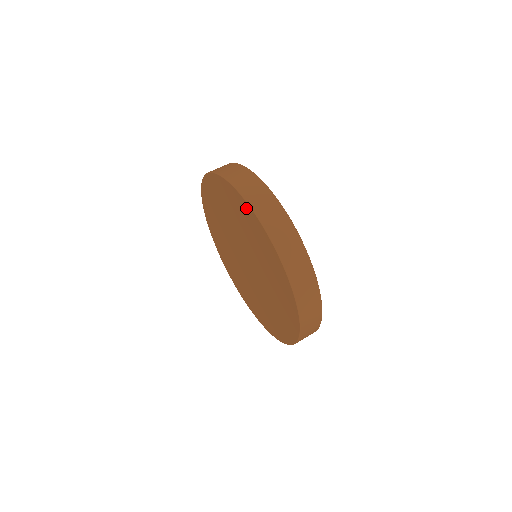
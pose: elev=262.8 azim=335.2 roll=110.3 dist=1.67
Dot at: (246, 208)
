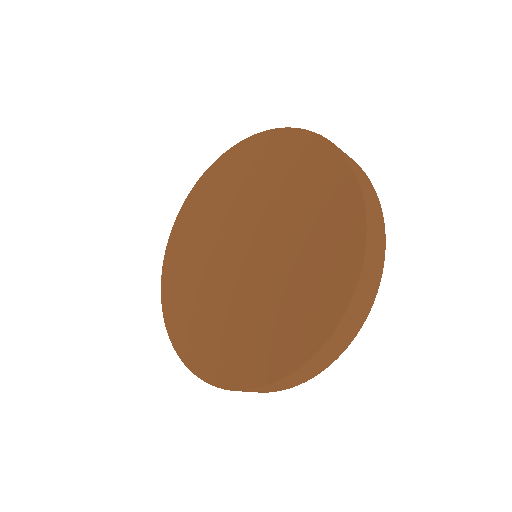
Dot at: (310, 144)
